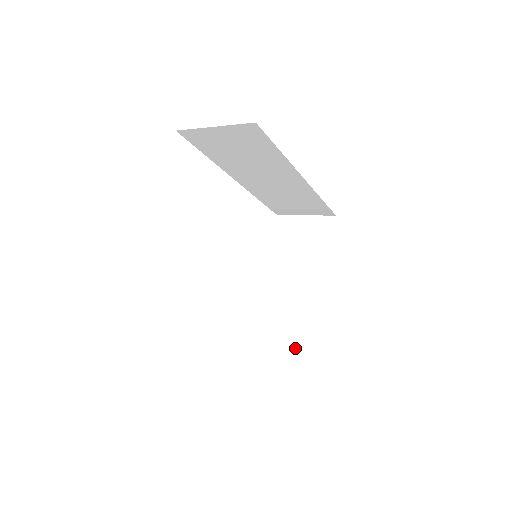
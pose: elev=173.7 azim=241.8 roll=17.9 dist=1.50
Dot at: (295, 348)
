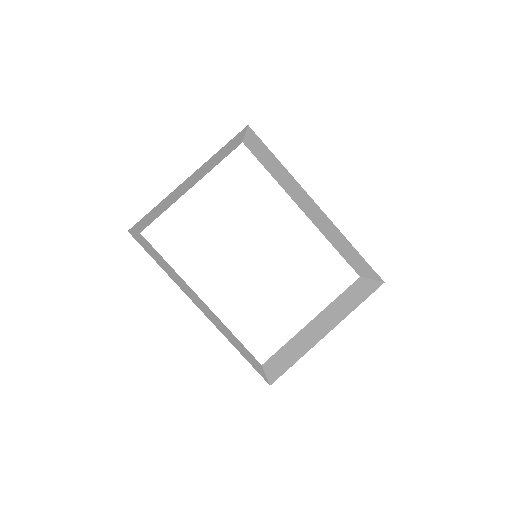
Dot at: (267, 377)
